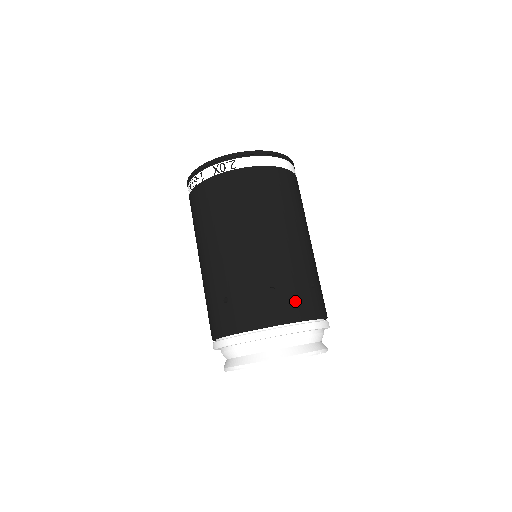
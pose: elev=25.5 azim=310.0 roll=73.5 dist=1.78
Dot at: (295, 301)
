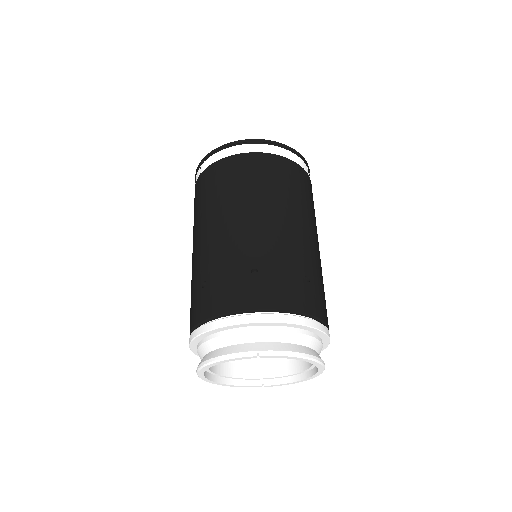
Dot at: (222, 293)
